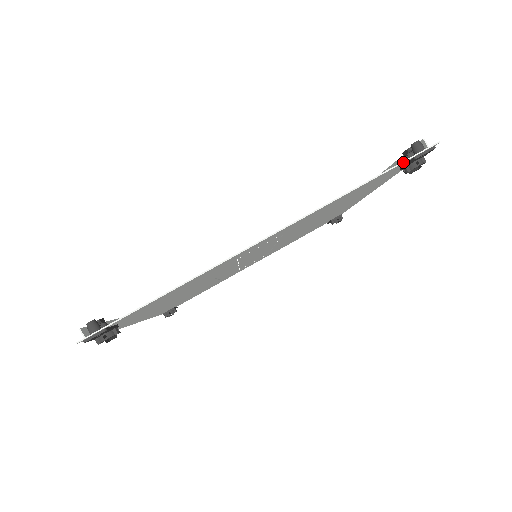
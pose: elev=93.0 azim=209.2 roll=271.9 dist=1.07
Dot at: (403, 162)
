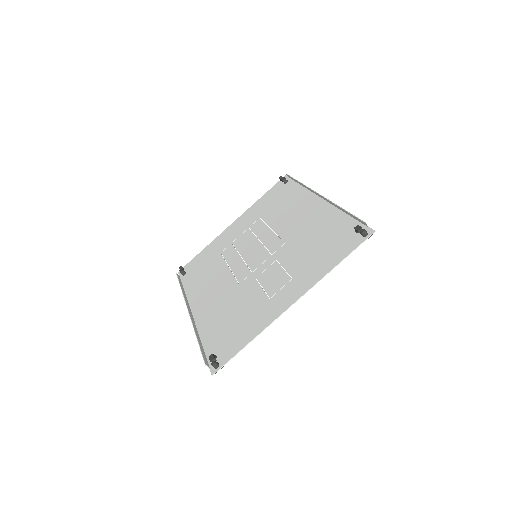
Dot at: occluded
